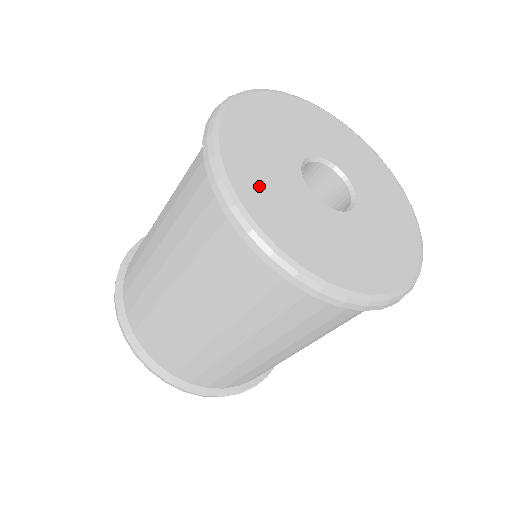
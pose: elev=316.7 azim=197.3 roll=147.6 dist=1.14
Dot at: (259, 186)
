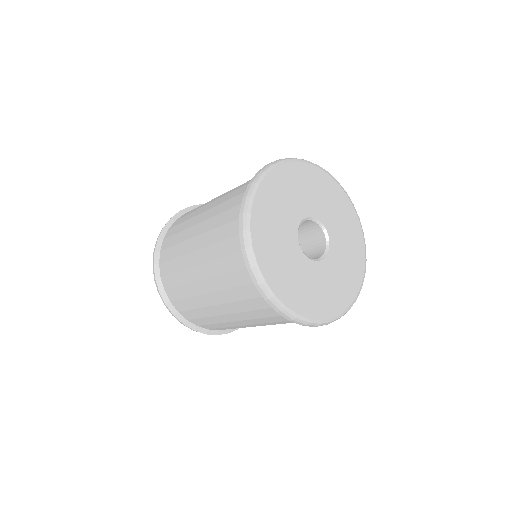
Dot at: (267, 237)
